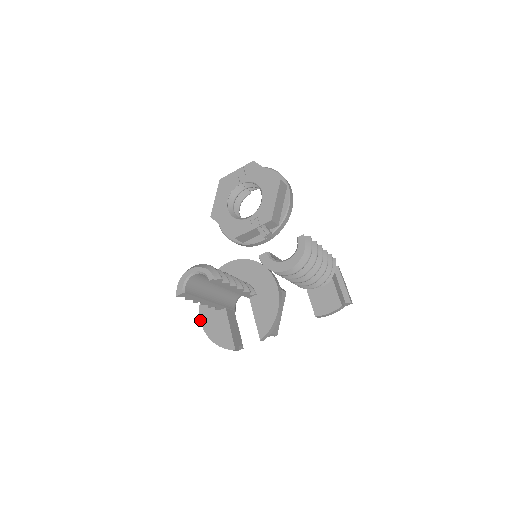
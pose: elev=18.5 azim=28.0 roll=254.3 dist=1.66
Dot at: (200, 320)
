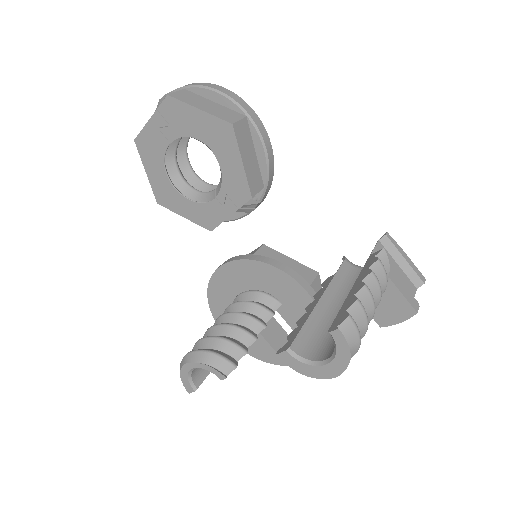
Dot at: occluded
